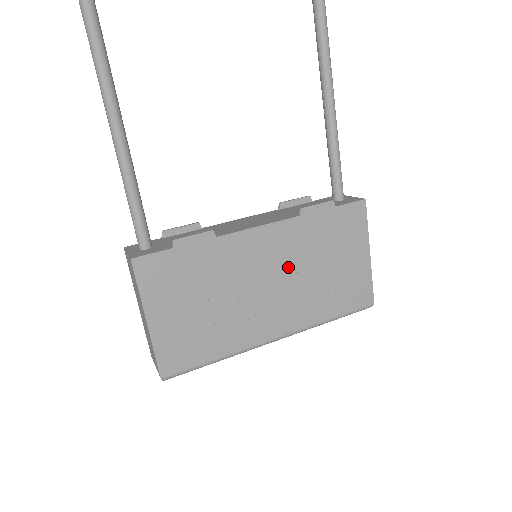
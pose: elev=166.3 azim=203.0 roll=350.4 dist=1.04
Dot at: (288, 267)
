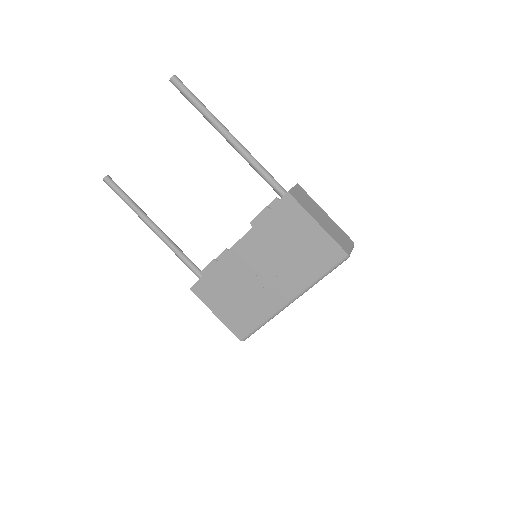
Dot at: (266, 259)
